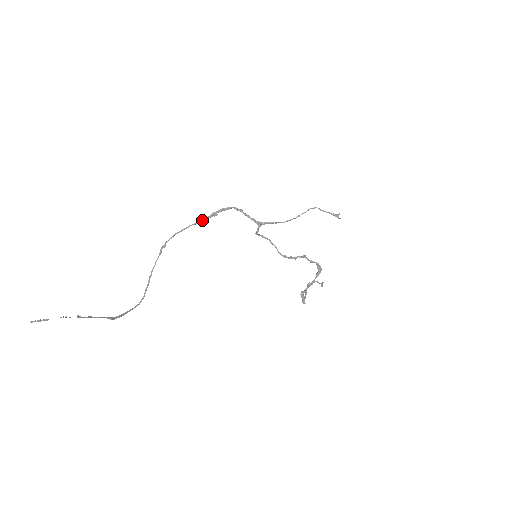
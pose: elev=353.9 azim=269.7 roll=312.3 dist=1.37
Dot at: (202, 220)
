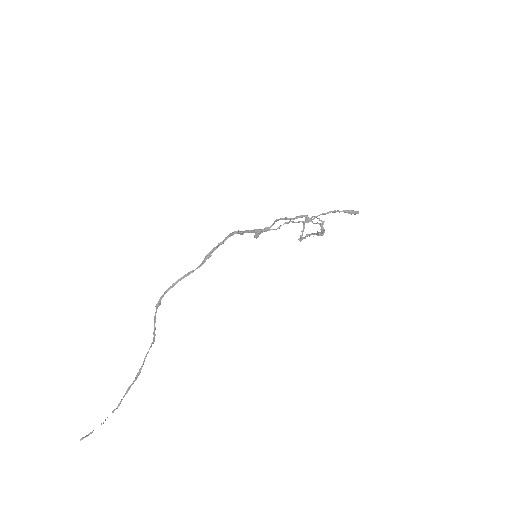
Dot at: occluded
